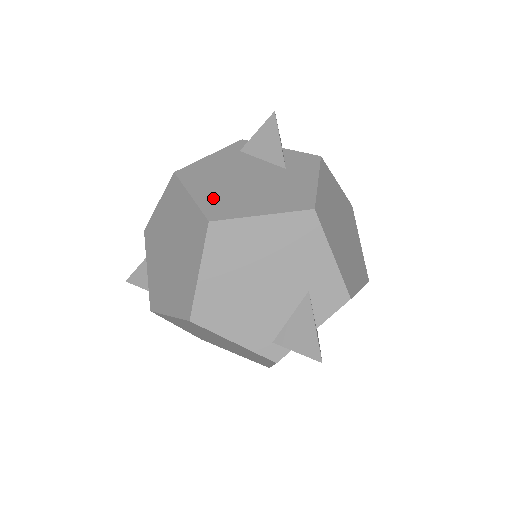
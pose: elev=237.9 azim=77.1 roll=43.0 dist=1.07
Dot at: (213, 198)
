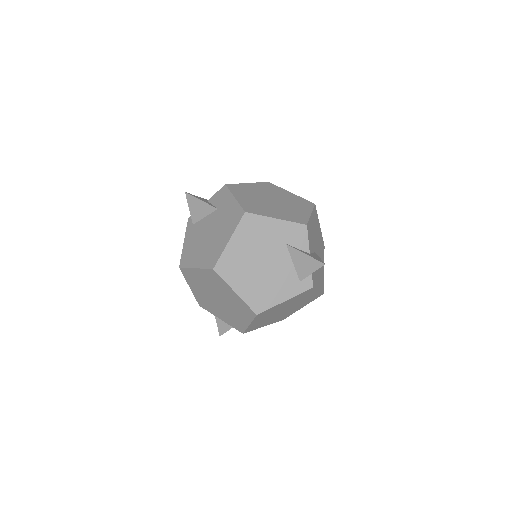
Dot at: (205, 258)
